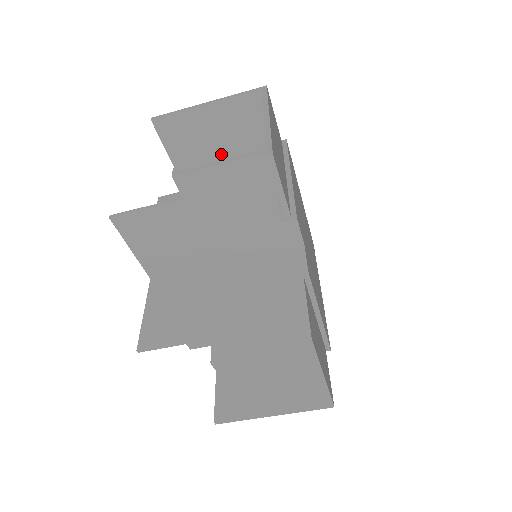
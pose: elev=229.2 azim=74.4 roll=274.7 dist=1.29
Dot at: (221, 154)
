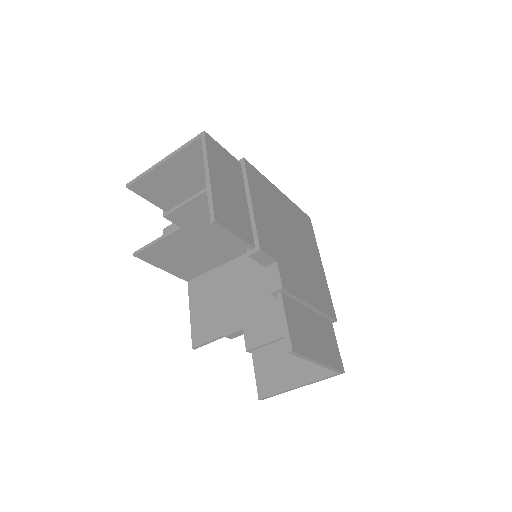
Dot at: (194, 189)
